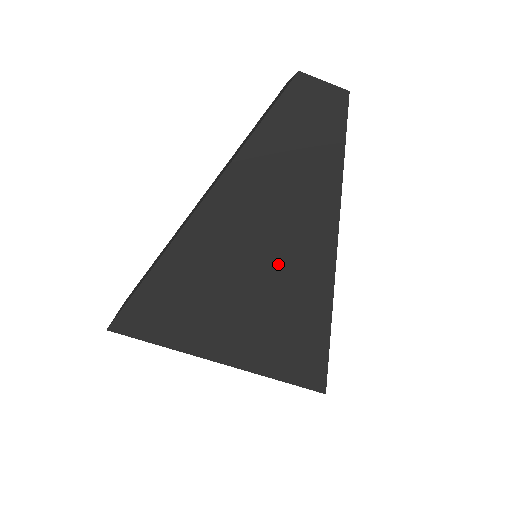
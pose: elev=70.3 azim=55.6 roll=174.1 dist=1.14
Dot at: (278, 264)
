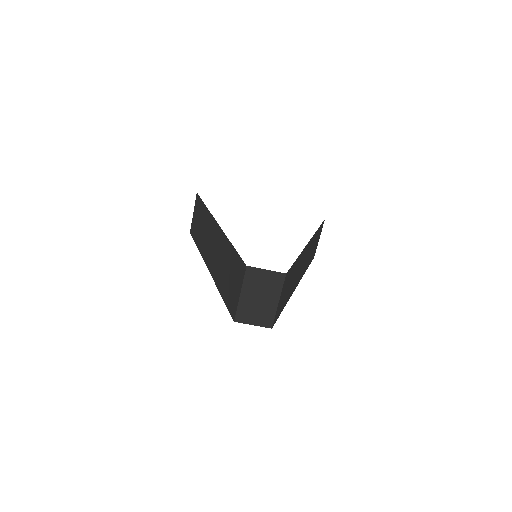
Dot at: occluded
